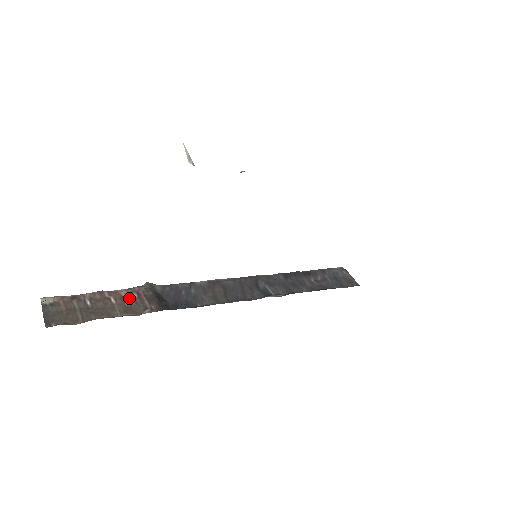
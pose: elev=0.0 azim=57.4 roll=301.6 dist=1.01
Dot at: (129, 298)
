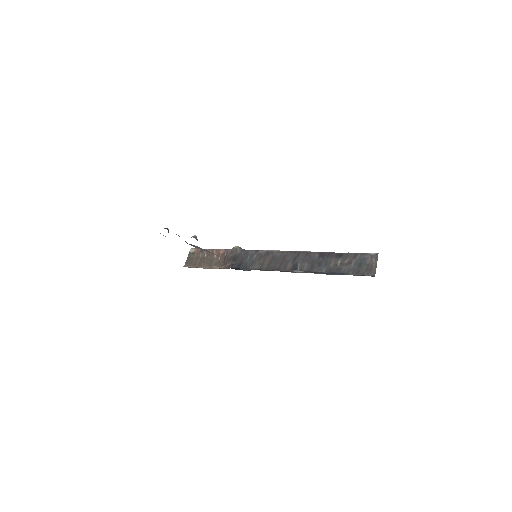
Dot at: (222, 256)
